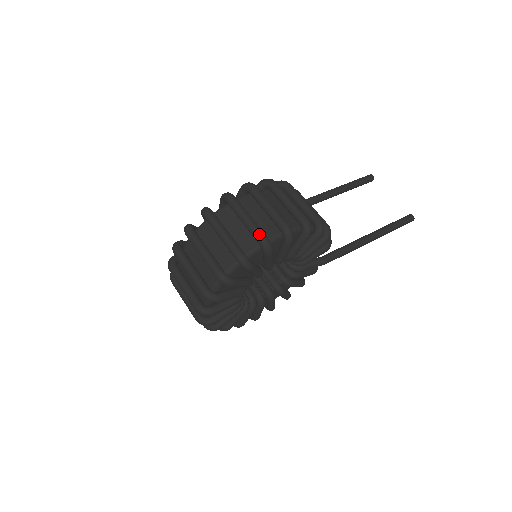
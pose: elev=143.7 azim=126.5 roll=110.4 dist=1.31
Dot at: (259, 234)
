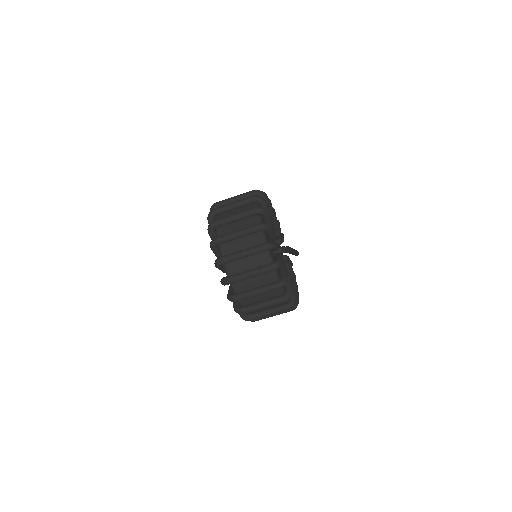
Dot at: (251, 191)
